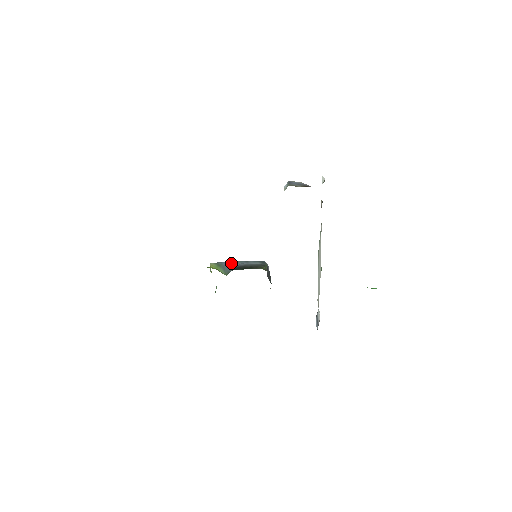
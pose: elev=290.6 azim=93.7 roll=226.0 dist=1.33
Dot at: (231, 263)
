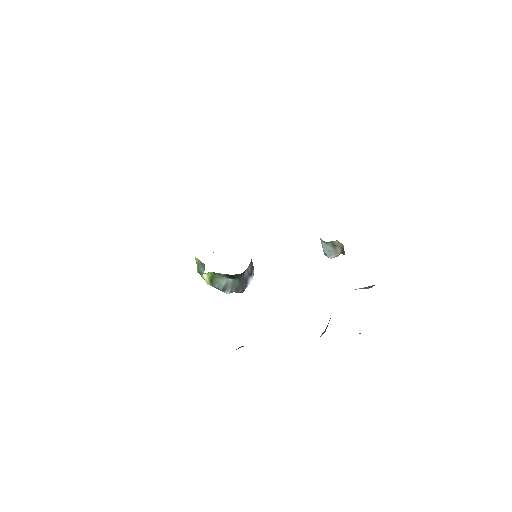
Dot at: occluded
